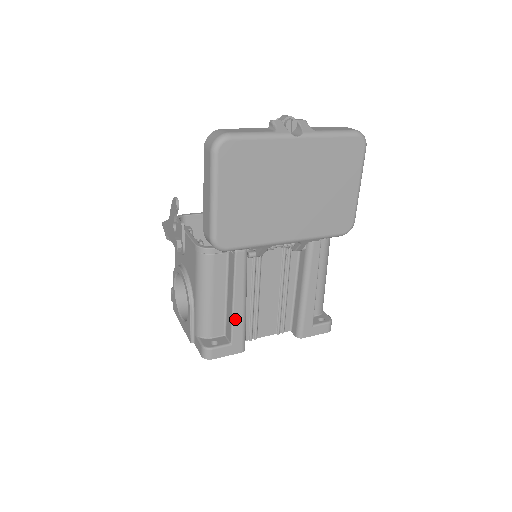
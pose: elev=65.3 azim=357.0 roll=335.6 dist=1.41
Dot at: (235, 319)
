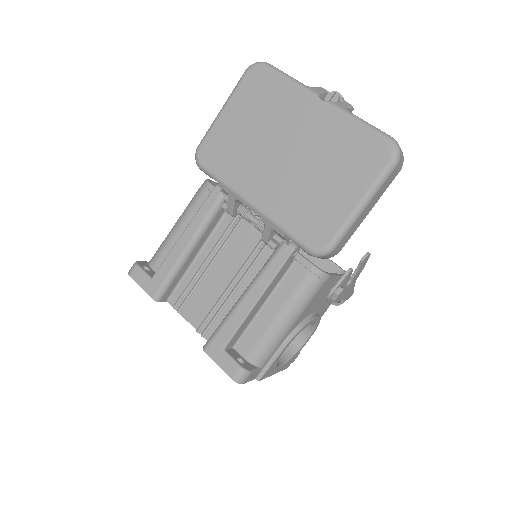
Dot at: (170, 256)
